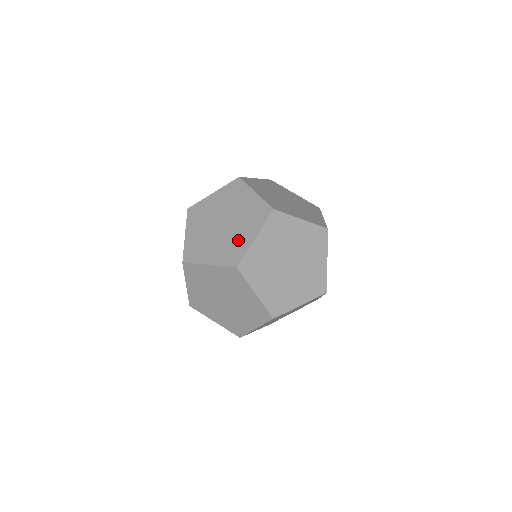
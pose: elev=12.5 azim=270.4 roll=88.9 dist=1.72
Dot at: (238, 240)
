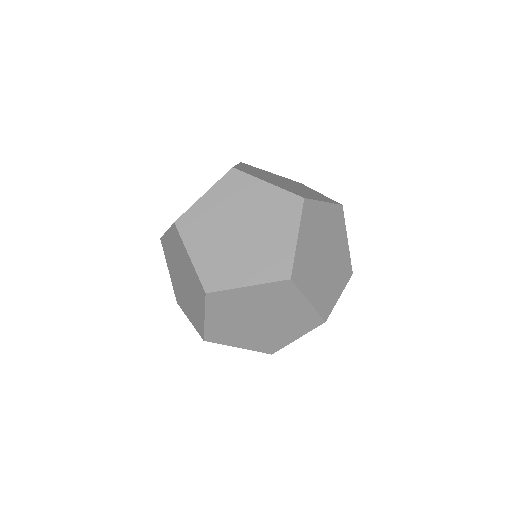
Dot at: (277, 337)
